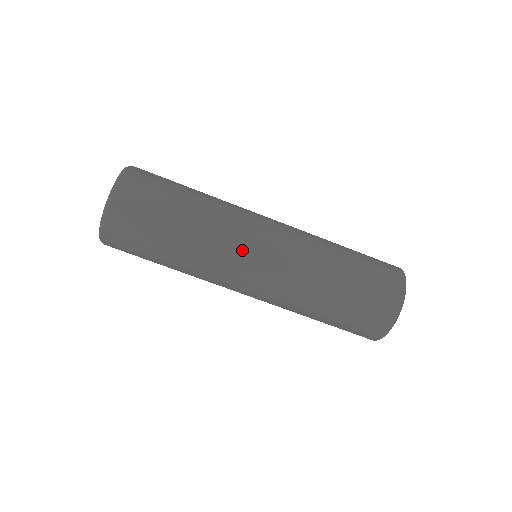
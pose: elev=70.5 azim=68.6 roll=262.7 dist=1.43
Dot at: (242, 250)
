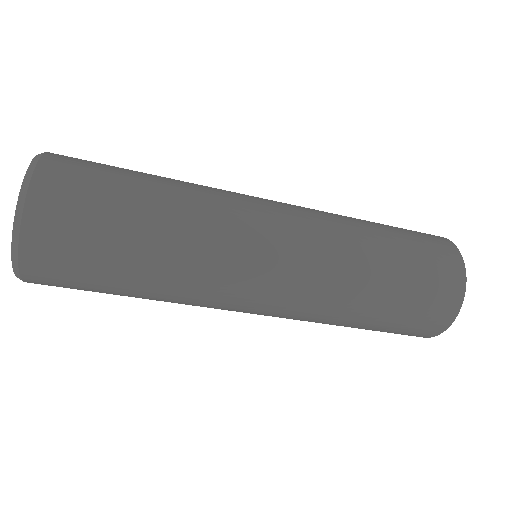
Dot at: (229, 303)
